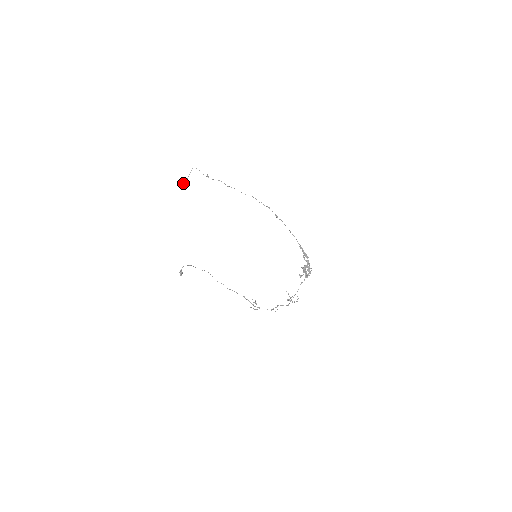
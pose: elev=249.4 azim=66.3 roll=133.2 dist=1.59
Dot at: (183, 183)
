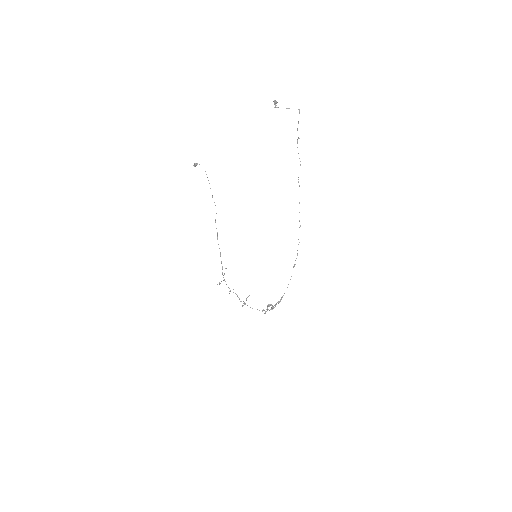
Dot at: (275, 106)
